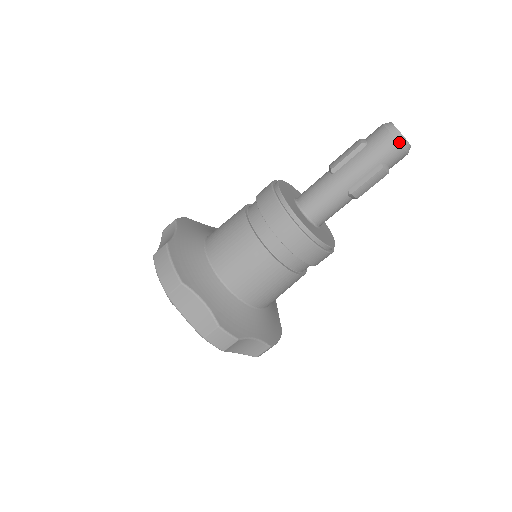
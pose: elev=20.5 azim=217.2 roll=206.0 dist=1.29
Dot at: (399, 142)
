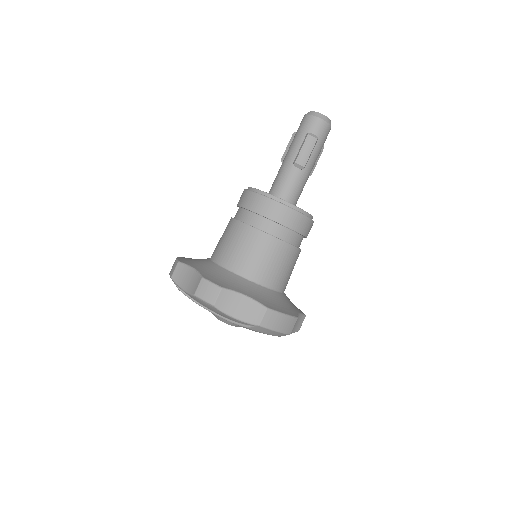
Dot at: (312, 115)
